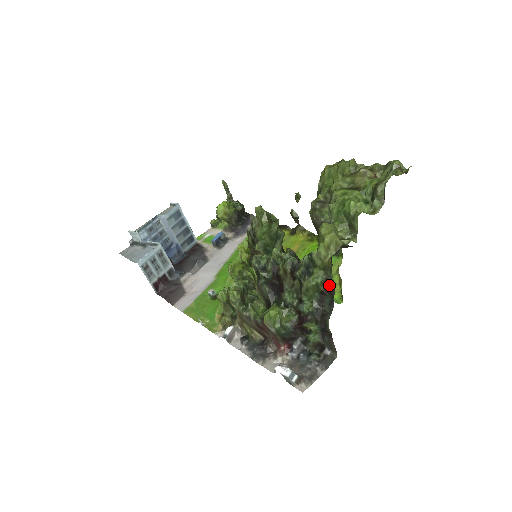
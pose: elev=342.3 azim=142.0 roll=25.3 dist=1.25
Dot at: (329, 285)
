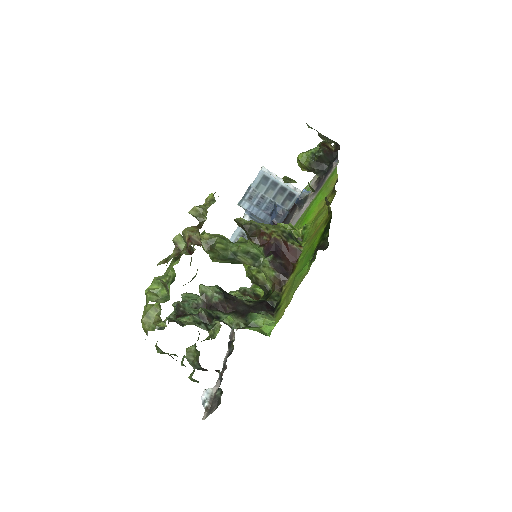
Dot at: (170, 355)
